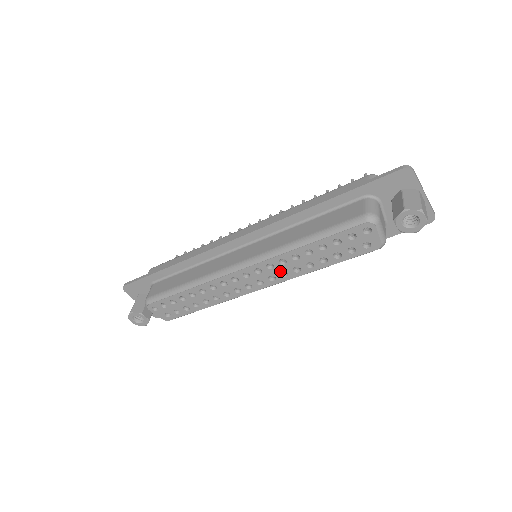
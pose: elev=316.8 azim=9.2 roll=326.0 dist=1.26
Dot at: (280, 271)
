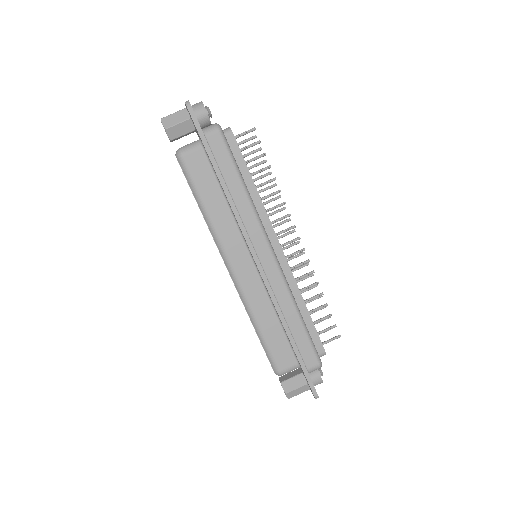
Dot at: occluded
